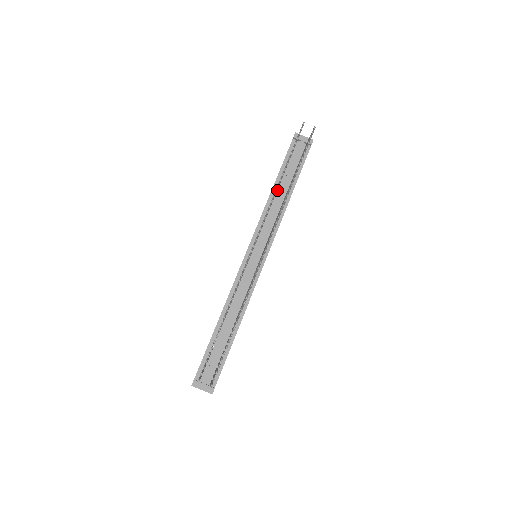
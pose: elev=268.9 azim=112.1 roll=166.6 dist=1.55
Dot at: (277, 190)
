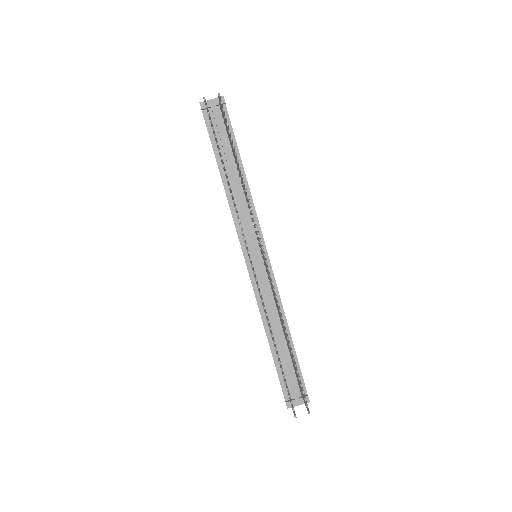
Dot at: occluded
